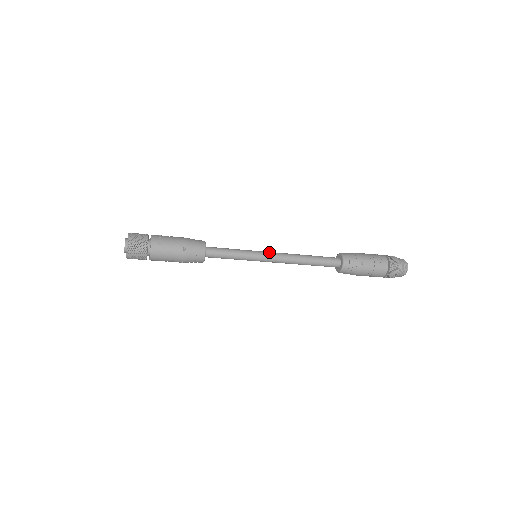
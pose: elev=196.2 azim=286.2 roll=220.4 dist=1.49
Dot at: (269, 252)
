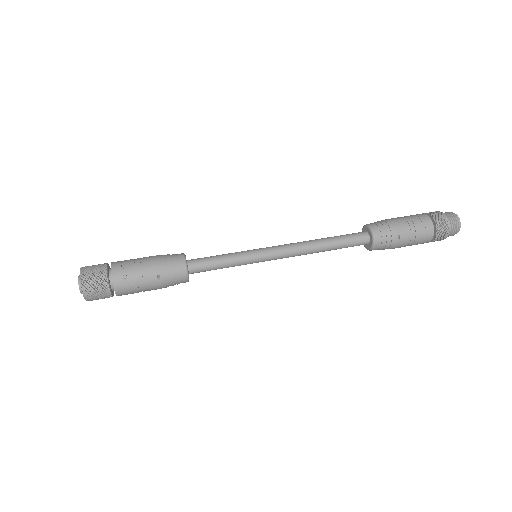
Dot at: (272, 248)
